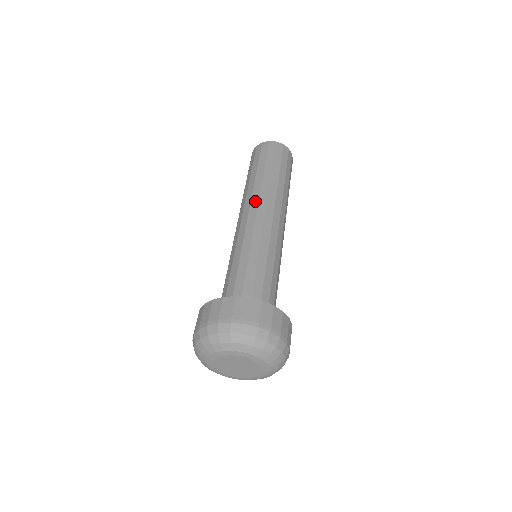
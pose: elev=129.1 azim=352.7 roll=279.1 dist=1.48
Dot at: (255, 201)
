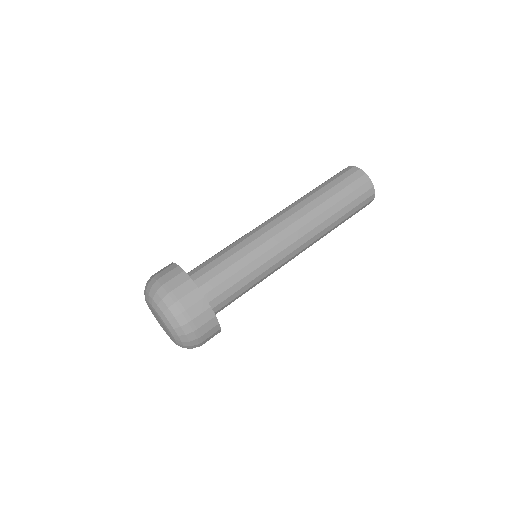
Dot at: (285, 210)
